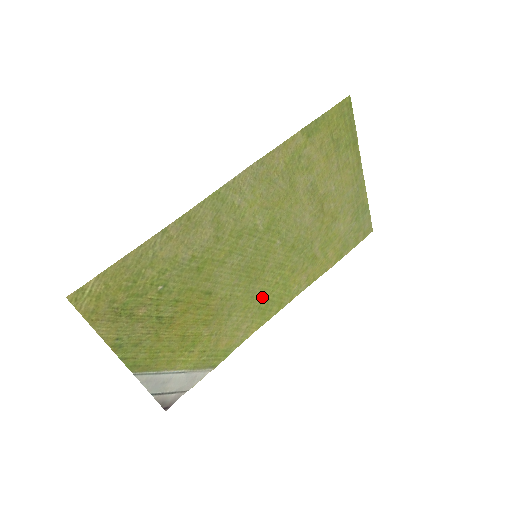
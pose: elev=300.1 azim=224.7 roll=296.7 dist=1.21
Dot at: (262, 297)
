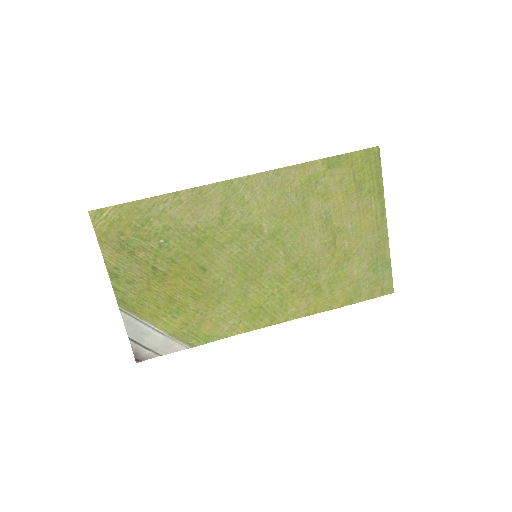
Dot at: (255, 301)
